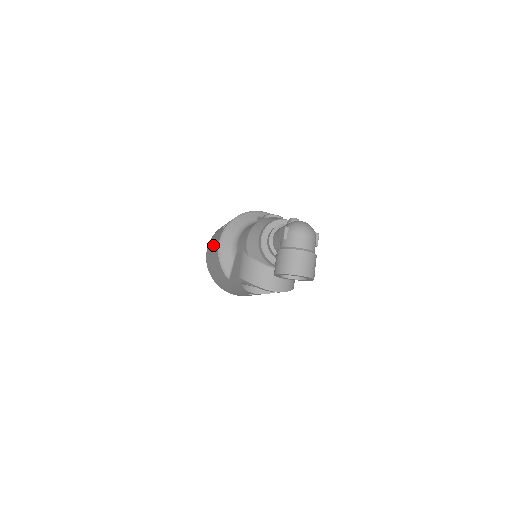
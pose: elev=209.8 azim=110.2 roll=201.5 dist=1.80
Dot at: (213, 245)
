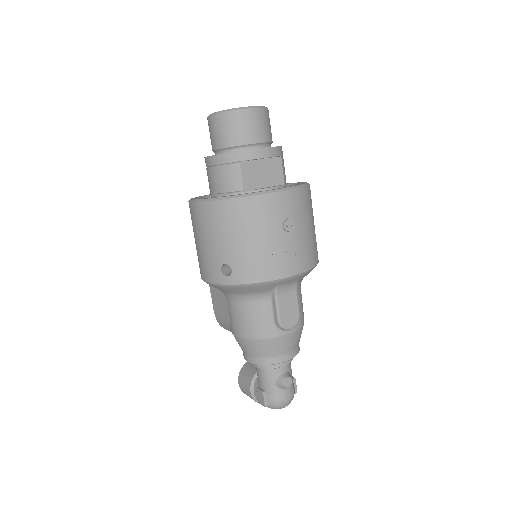
Dot at: (202, 249)
